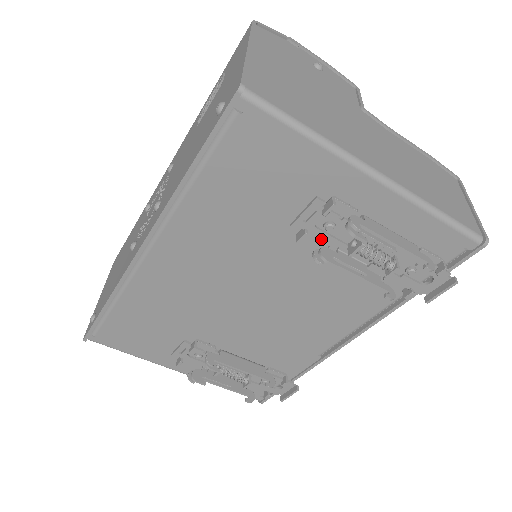
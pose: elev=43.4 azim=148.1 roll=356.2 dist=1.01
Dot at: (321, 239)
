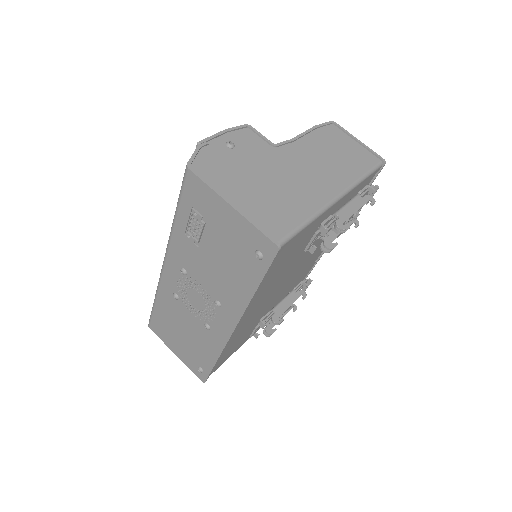
Dot at: (318, 239)
